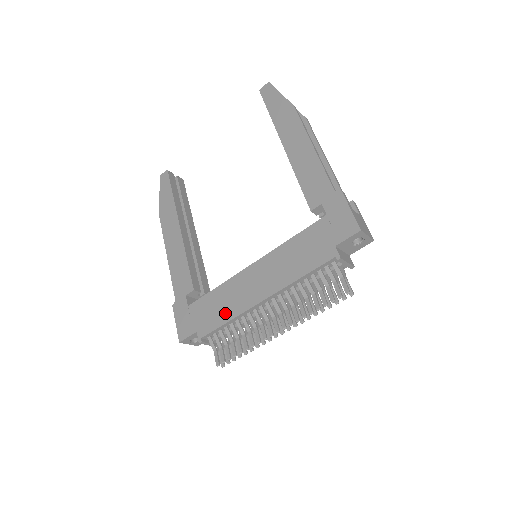
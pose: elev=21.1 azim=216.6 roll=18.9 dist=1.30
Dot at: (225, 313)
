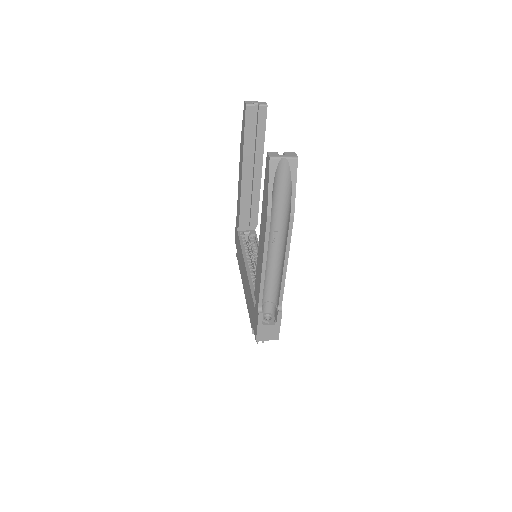
Dot at: (240, 265)
